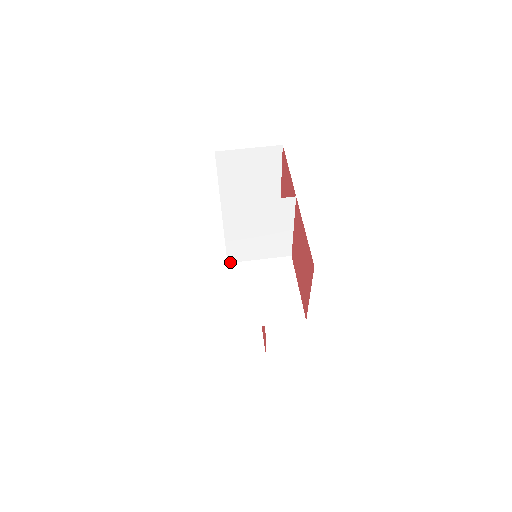
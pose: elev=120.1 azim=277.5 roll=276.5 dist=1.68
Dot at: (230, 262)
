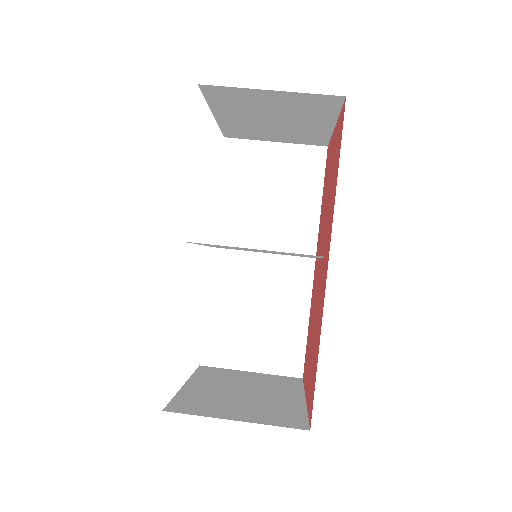
Dot at: (216, 247)
